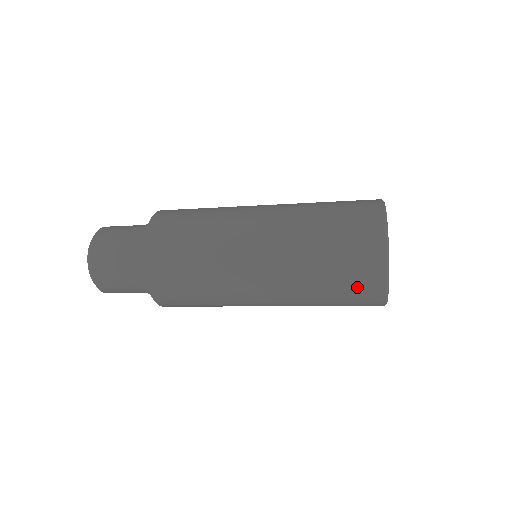
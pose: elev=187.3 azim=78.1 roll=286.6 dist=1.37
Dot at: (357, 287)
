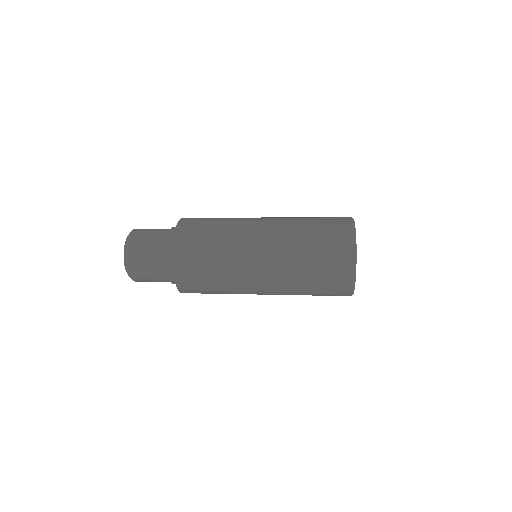
Dot at: occluded
